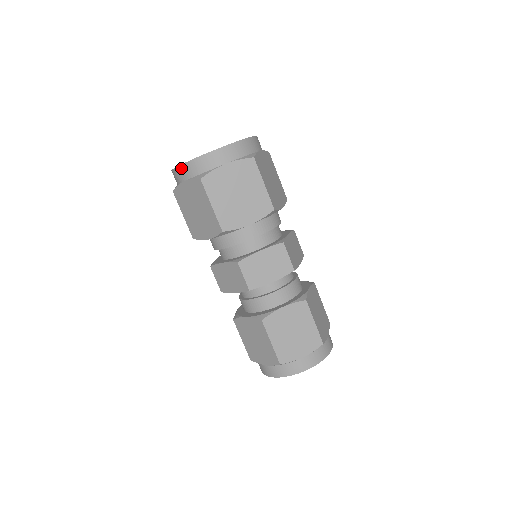
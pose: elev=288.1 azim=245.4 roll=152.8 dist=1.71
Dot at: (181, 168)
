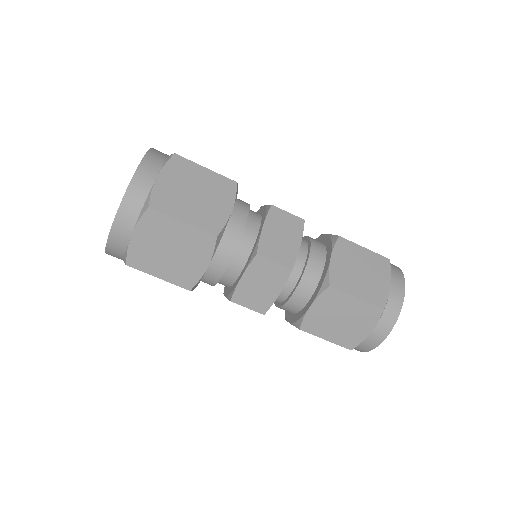
Dot at: (117, 223)
